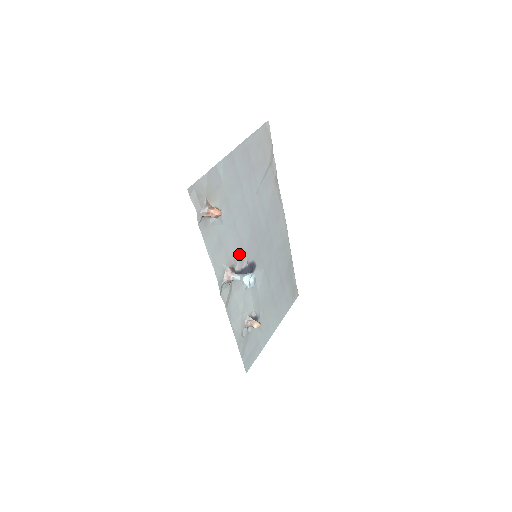
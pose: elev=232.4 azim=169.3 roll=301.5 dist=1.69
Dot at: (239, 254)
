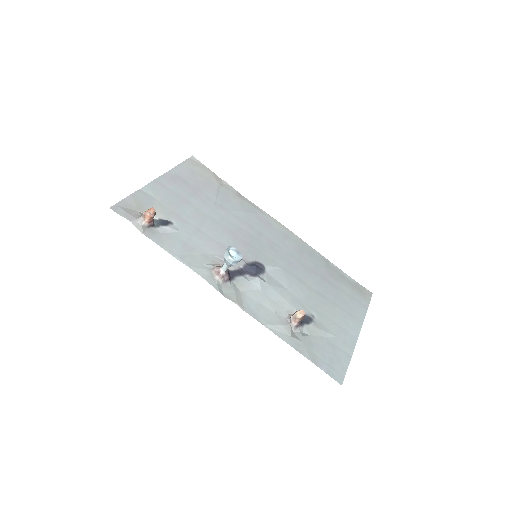
Dot at: occluded
